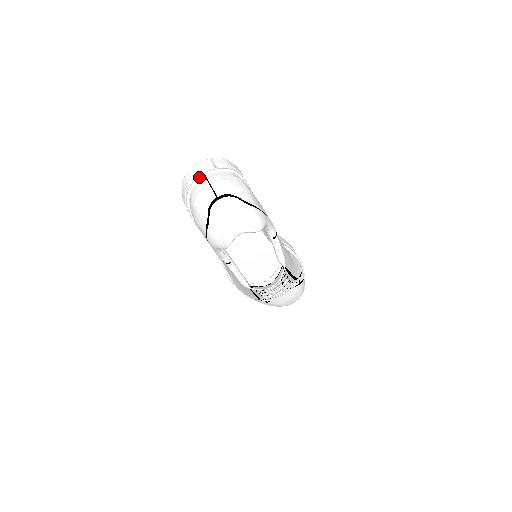
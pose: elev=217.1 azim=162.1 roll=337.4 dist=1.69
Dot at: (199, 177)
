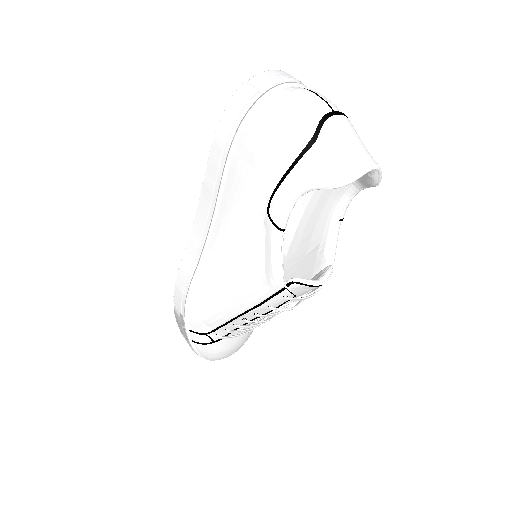
Dot at: (287, 83)
